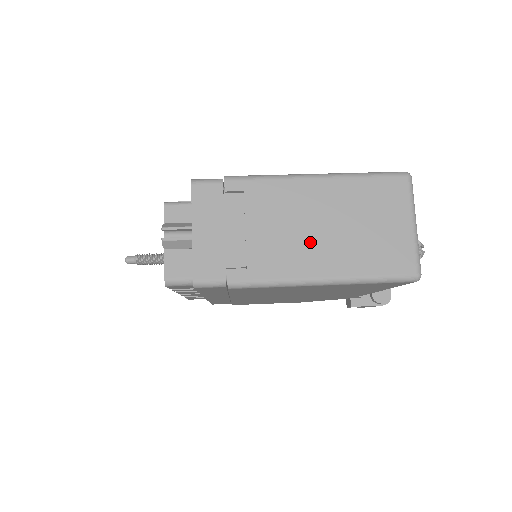
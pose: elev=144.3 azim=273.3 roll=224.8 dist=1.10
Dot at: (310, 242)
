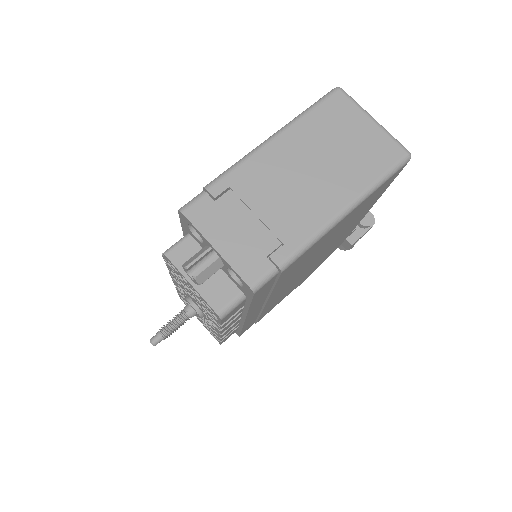
Dot at: (313, 187)
